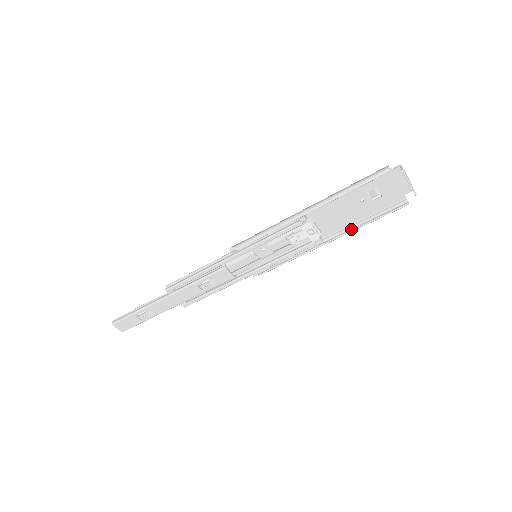
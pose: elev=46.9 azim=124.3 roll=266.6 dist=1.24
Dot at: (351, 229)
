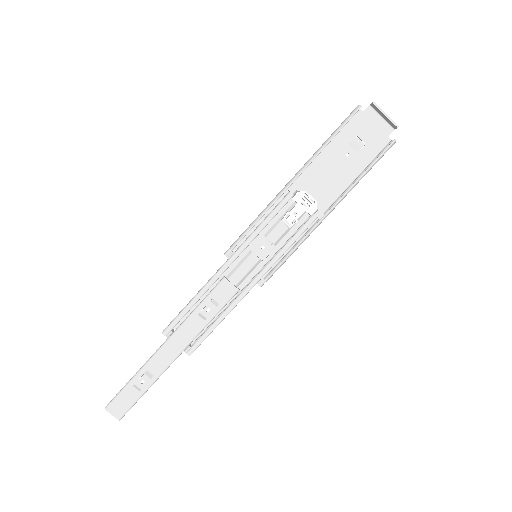
Dot at: (348, 190)
